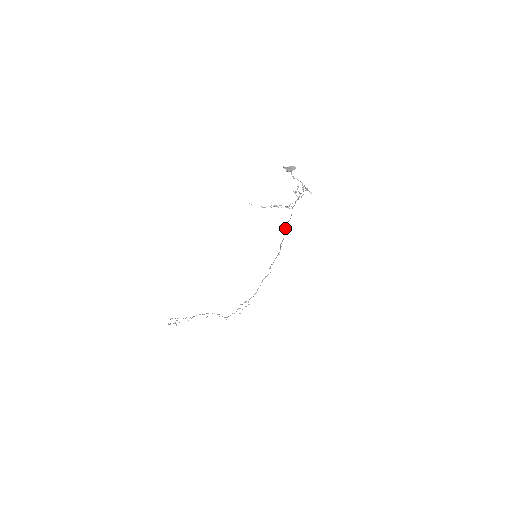
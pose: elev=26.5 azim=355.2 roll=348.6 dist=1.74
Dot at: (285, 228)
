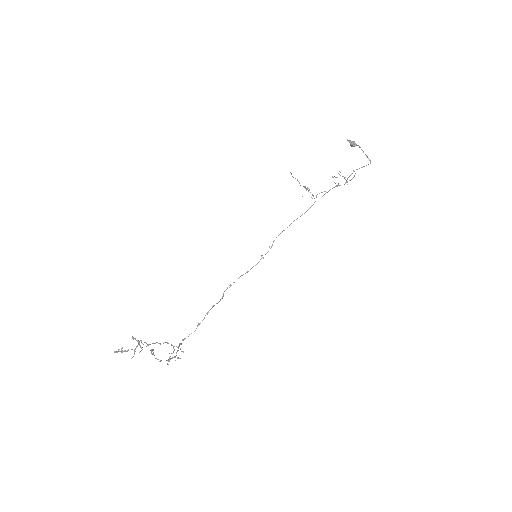
Dot at: (284, 230)
